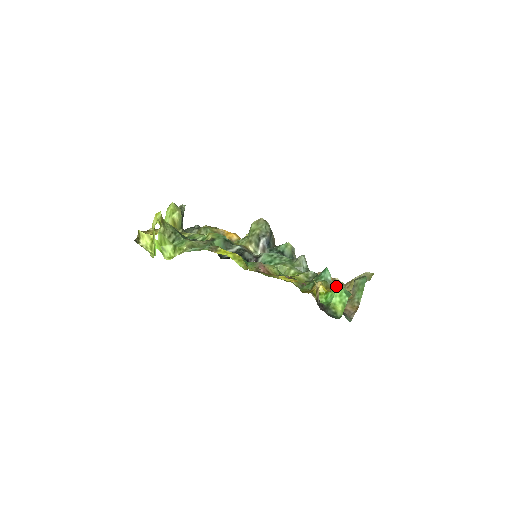
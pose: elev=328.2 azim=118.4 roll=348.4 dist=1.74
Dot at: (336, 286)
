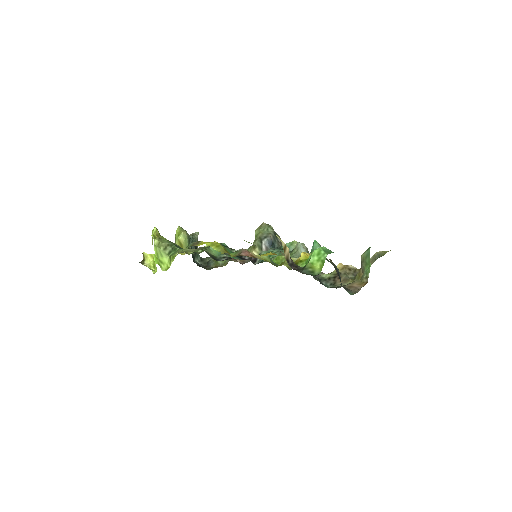
Dot at: (349, 273)
